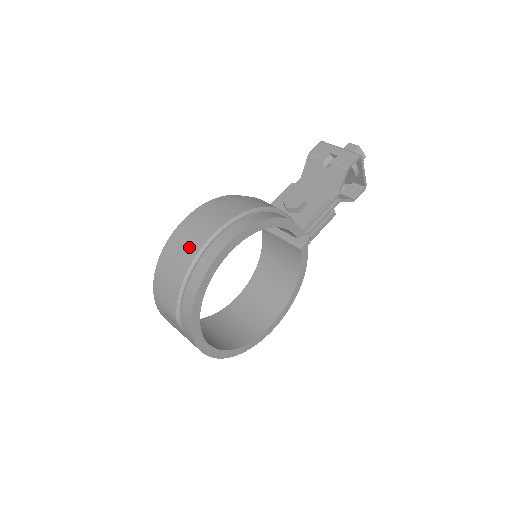
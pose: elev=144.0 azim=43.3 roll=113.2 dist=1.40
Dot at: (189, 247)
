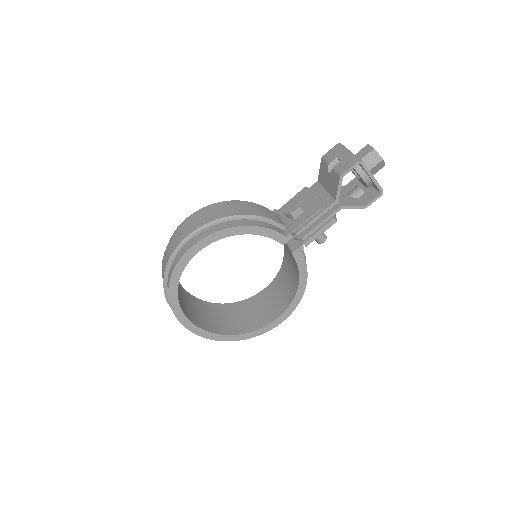
Dot at: (171, 247)
